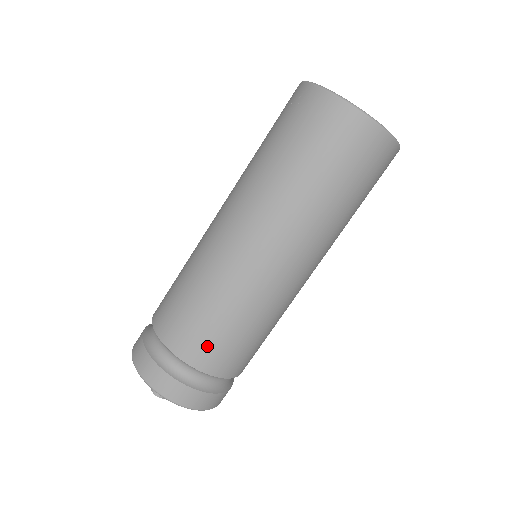
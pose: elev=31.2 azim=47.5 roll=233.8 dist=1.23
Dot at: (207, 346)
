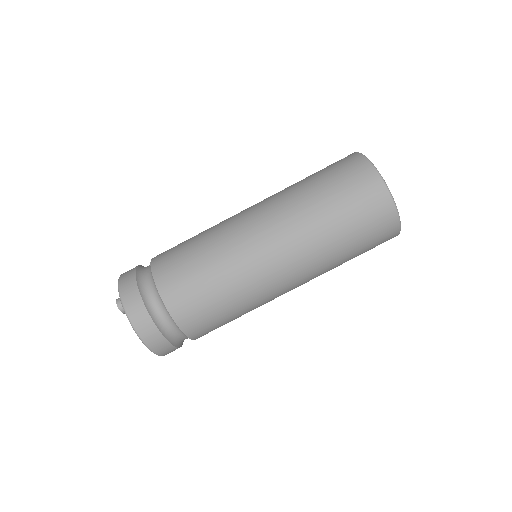
Dot at: (177, 275)
